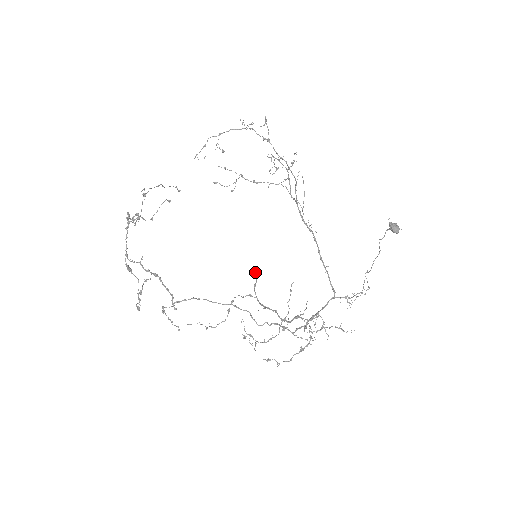
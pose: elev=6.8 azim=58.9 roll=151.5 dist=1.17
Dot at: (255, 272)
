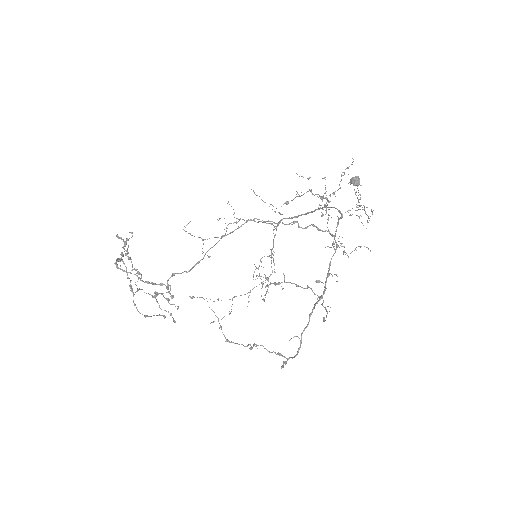
Dot at: (282, 365)
